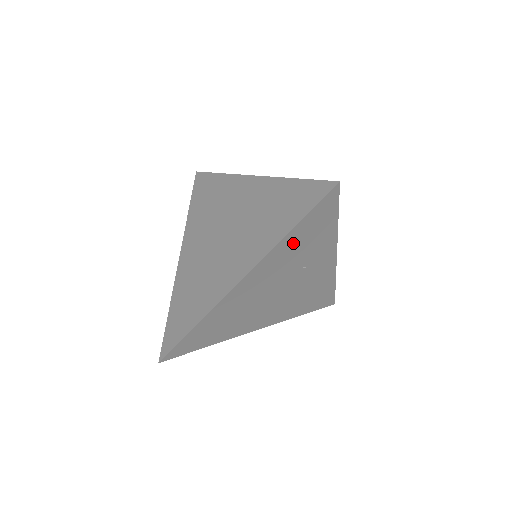
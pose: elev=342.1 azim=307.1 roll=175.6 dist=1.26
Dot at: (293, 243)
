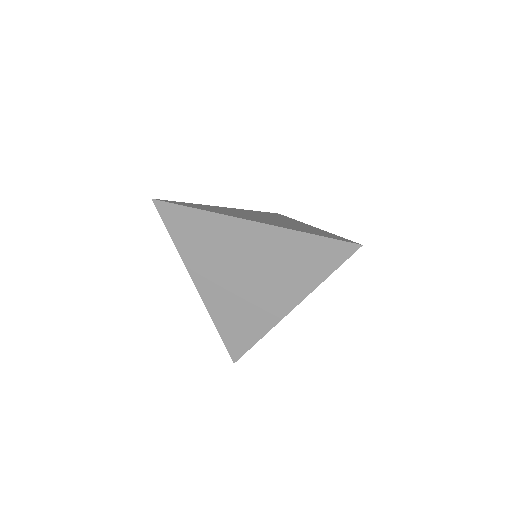
Dot at: occluded
